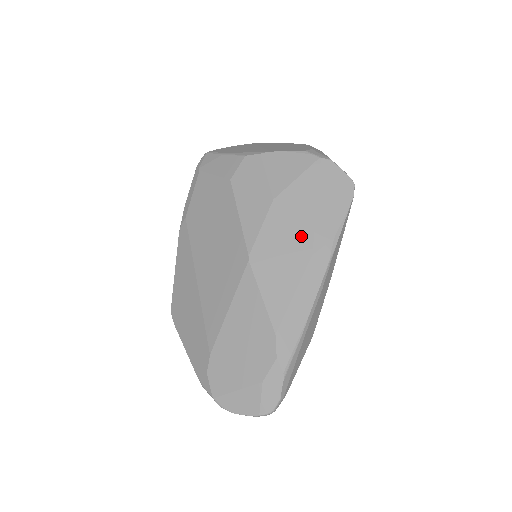
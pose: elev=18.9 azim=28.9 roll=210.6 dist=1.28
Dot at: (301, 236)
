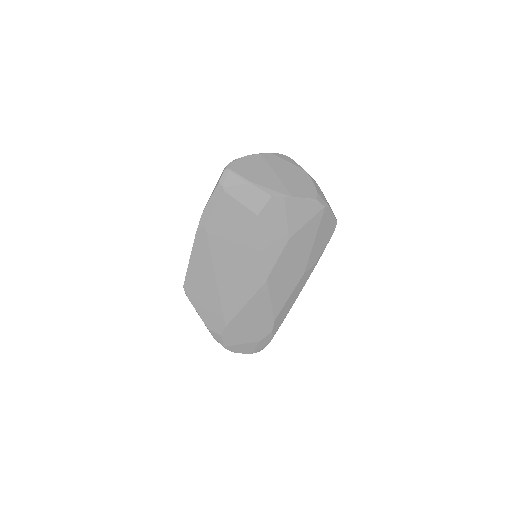
Dot at: (300, 263)
